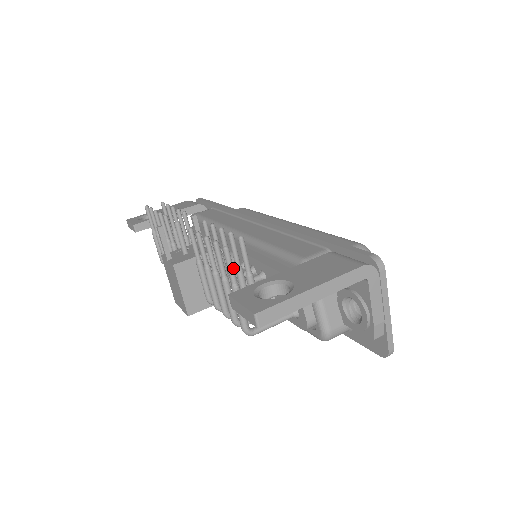
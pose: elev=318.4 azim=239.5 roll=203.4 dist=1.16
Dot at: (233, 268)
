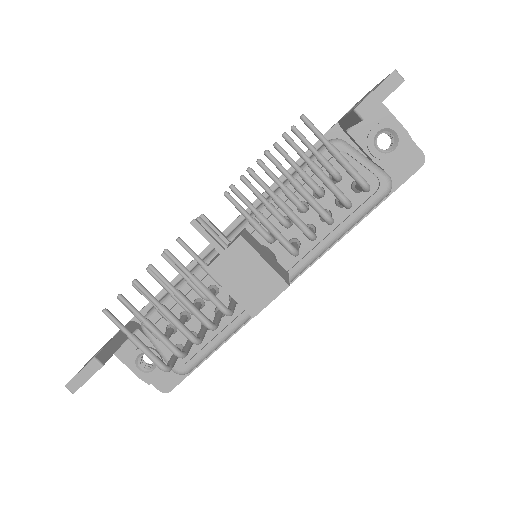
Dot at: (318, 132)
